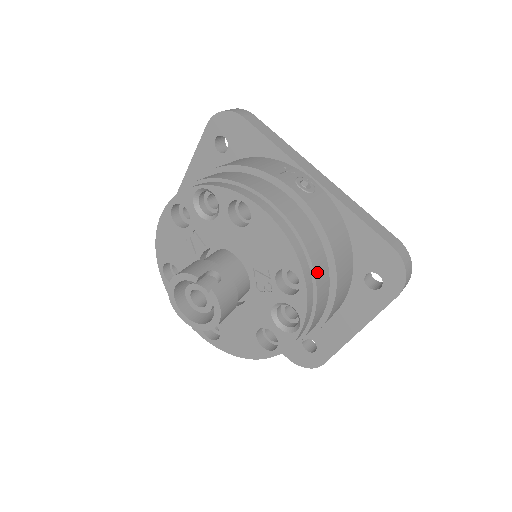
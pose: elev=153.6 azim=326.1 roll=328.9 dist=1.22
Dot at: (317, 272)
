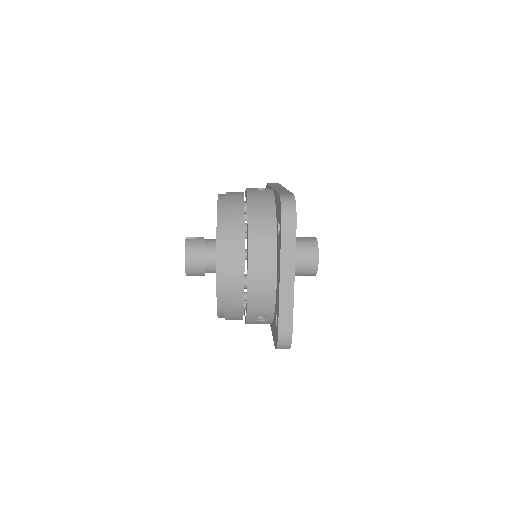
Dot at: (229, 216)
